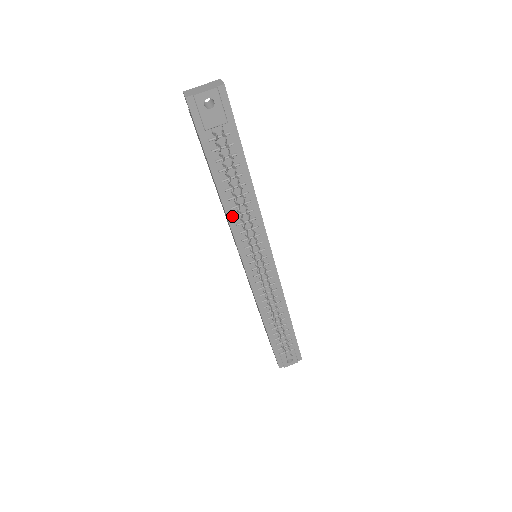
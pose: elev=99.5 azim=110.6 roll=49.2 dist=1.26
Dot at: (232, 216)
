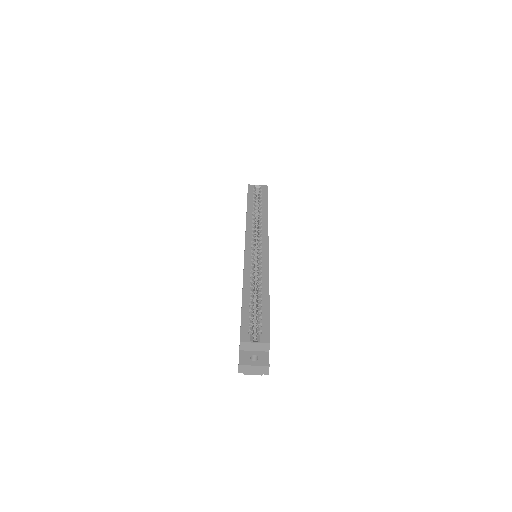
Dot at: occluded
